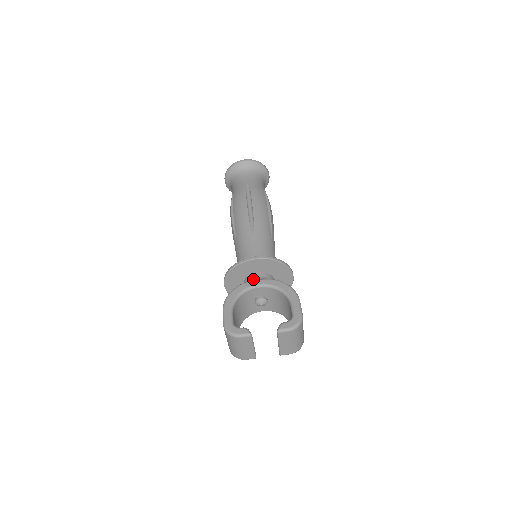
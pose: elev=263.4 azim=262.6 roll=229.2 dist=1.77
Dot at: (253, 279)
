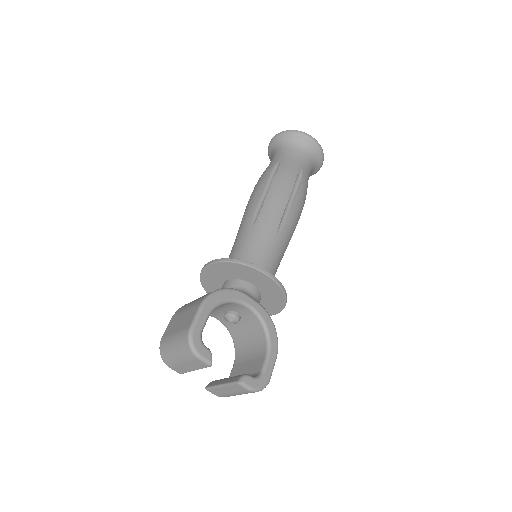
Dot at: (246, 290)
